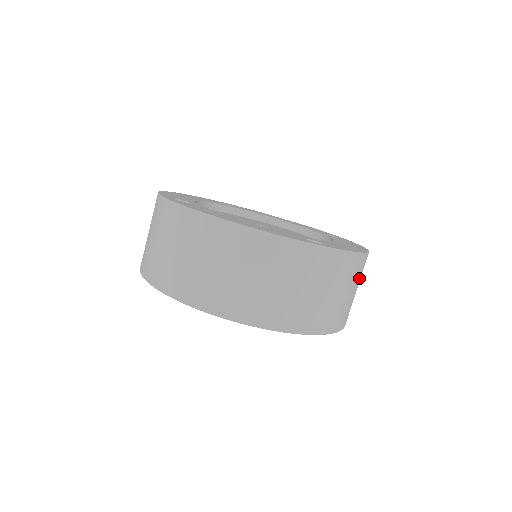
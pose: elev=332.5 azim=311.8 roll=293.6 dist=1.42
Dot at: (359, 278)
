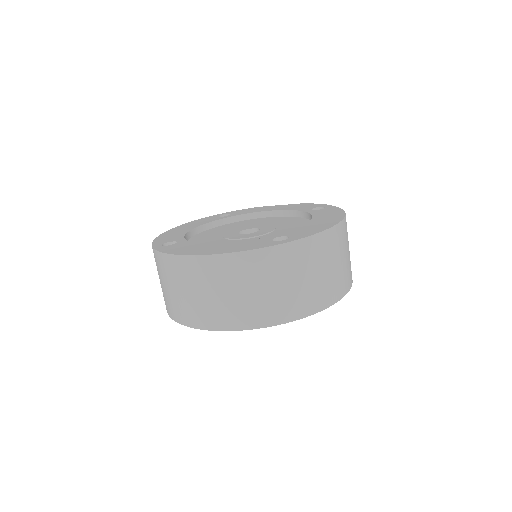
Dot at: (341, 247)
